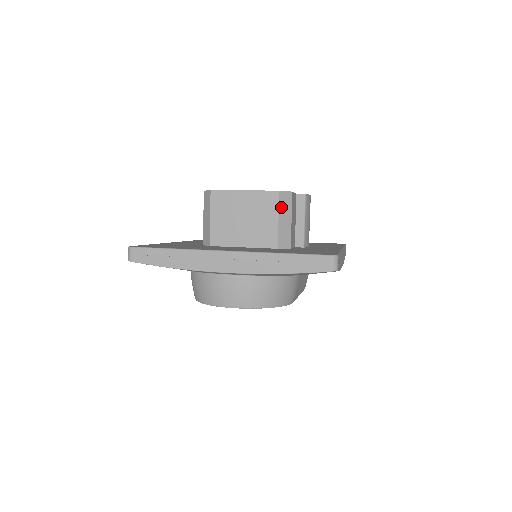
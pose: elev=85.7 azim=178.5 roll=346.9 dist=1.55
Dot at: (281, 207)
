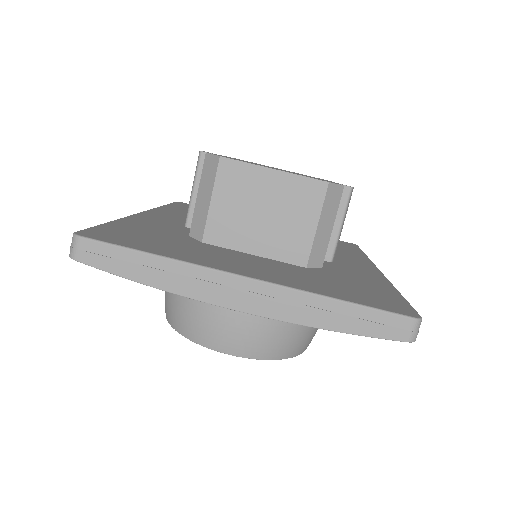
Dot at: (325, 207)
